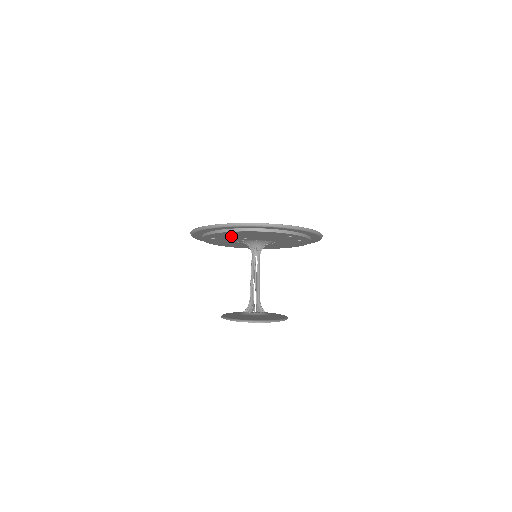
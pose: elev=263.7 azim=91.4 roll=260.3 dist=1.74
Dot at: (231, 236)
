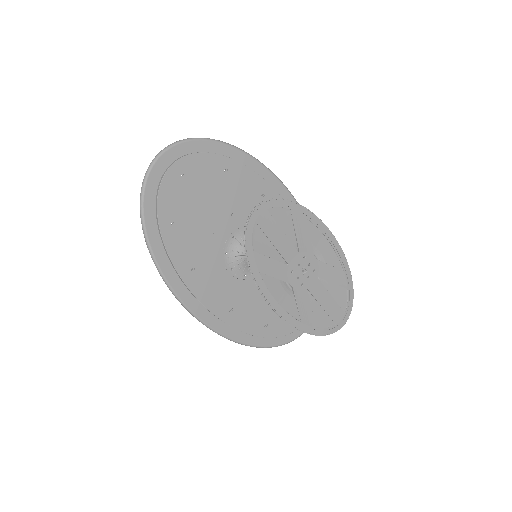
Dot at: (189, 231)
